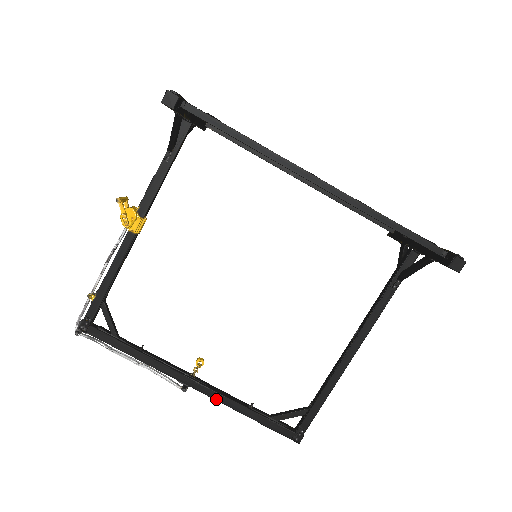
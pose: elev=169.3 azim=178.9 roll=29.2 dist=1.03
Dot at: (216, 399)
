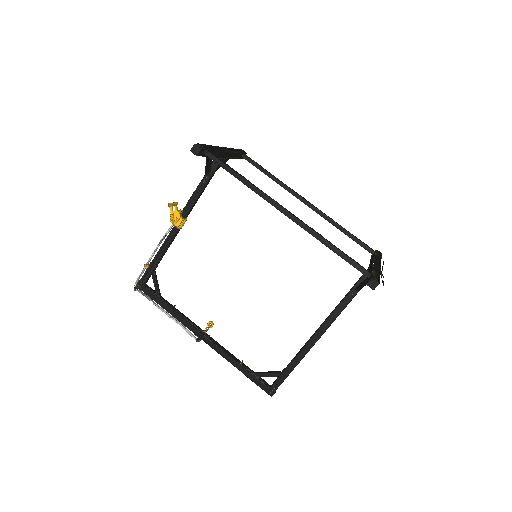
Dot at: (218, 352)
